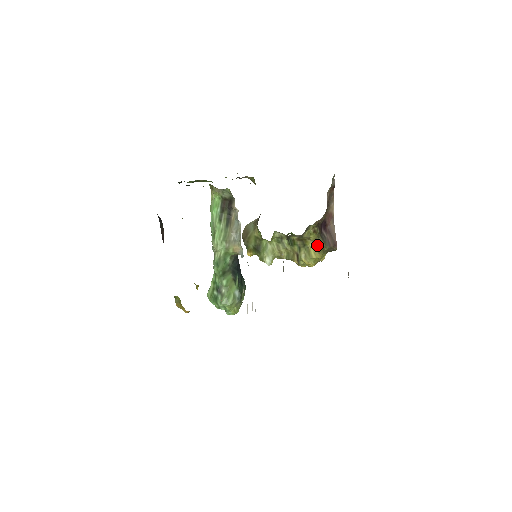
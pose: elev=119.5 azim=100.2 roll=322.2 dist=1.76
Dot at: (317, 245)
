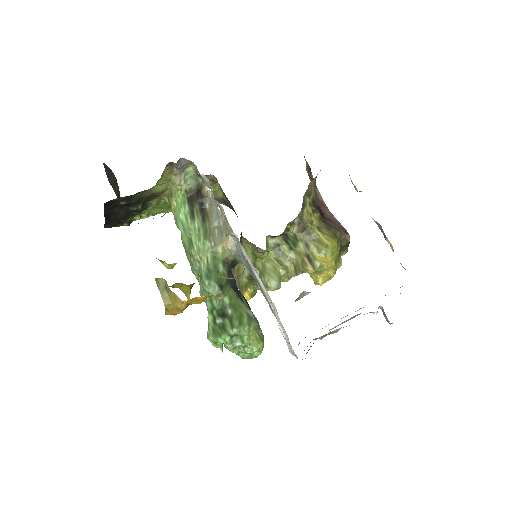
Dot at: (325, 230)
